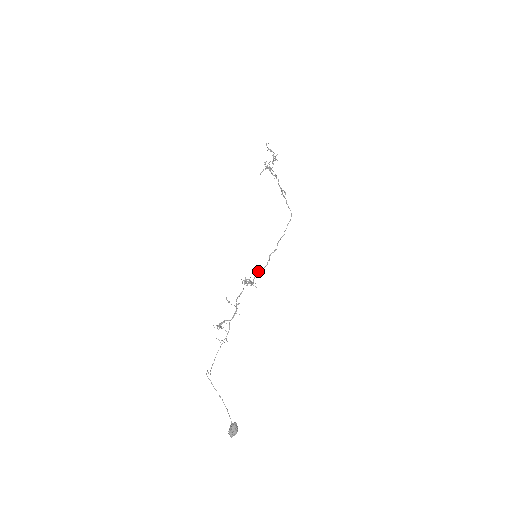
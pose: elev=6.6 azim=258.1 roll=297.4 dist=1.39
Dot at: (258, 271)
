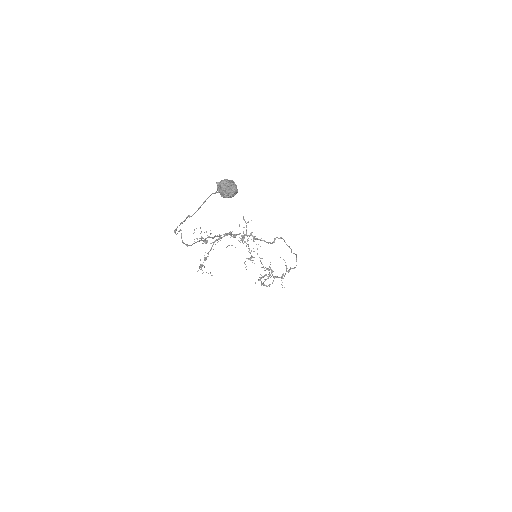
Dot at: (260, 239)
